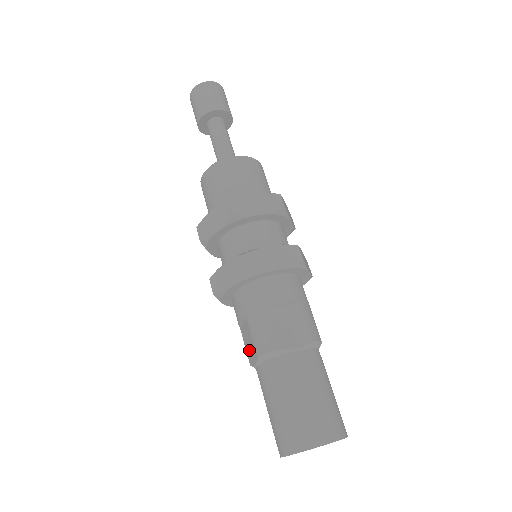
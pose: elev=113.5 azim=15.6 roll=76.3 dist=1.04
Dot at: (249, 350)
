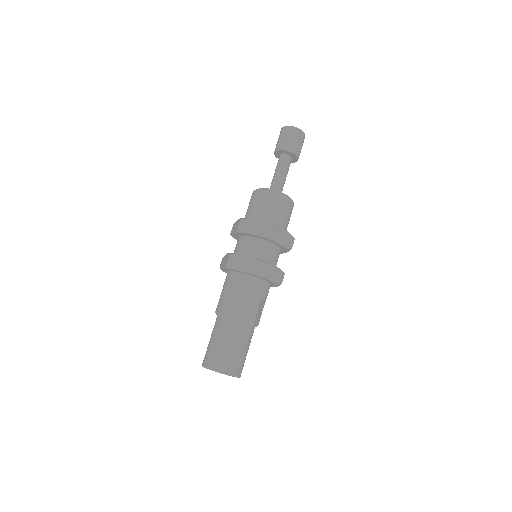
Dot at: occluded
